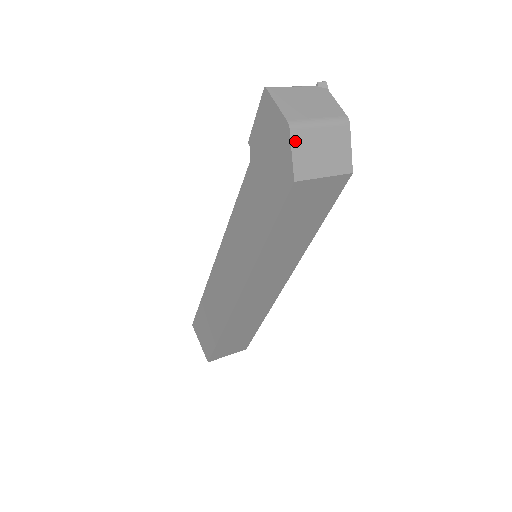
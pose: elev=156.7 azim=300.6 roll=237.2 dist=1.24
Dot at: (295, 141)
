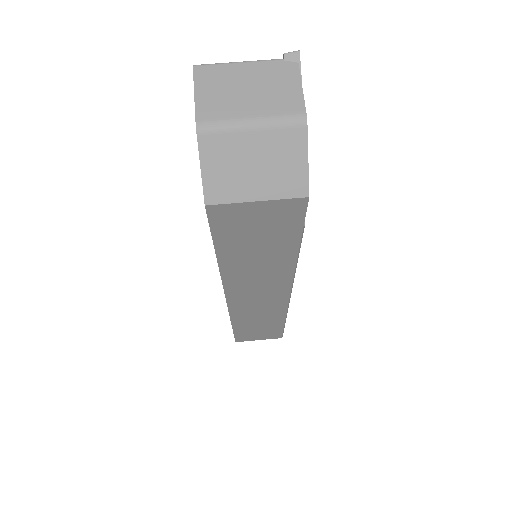
Dot at: (206, 151)
